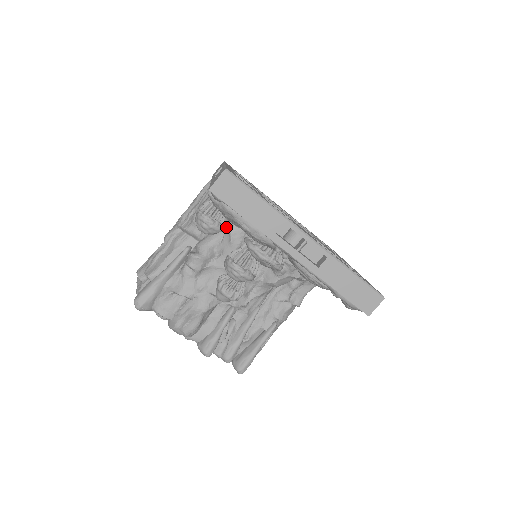
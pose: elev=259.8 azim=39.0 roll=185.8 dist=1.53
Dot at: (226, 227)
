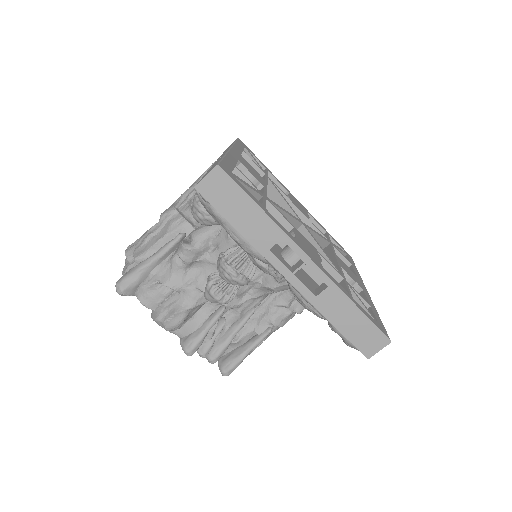
Dot at: occluded
